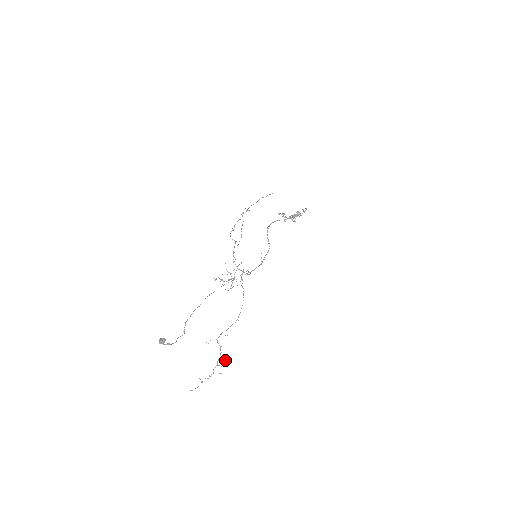
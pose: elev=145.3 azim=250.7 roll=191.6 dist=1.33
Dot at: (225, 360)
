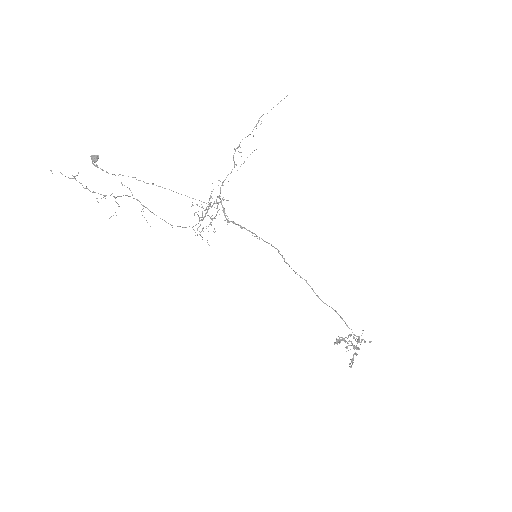
Dot at: occluded
